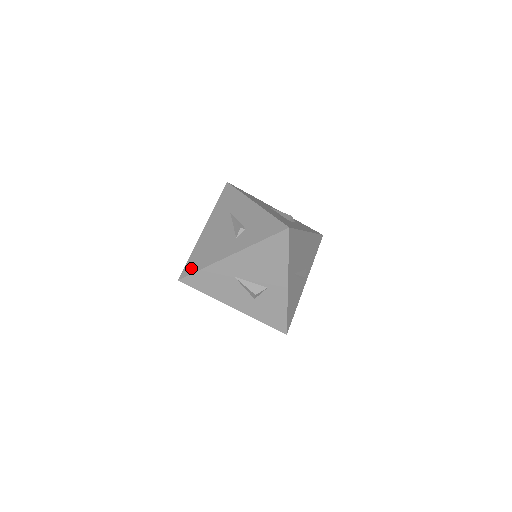
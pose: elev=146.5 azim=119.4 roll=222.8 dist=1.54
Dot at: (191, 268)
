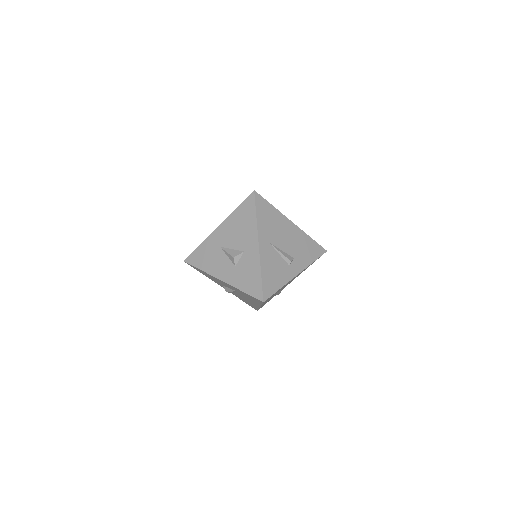
Dot at: occluded
